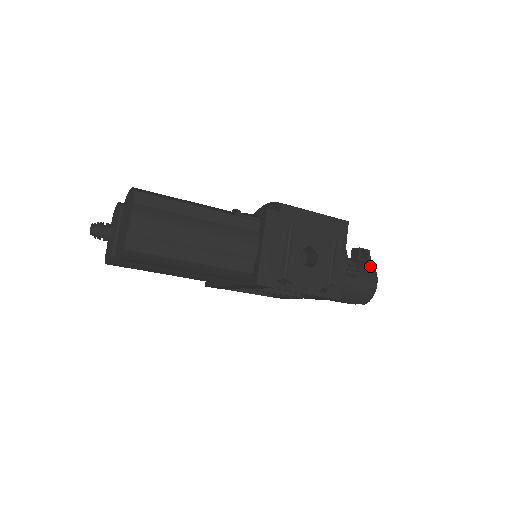
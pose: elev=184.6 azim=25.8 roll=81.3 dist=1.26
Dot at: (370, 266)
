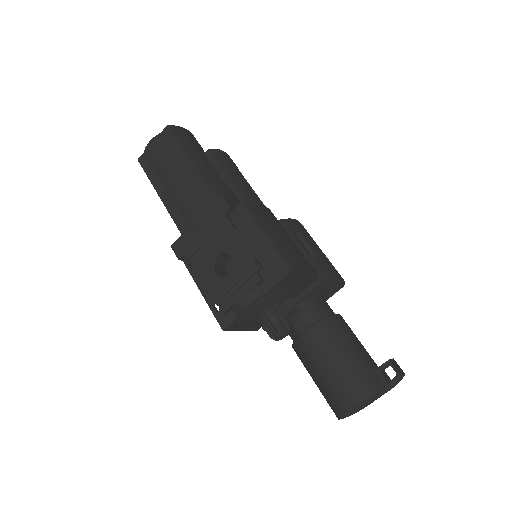
Dot at: (372, 385)
